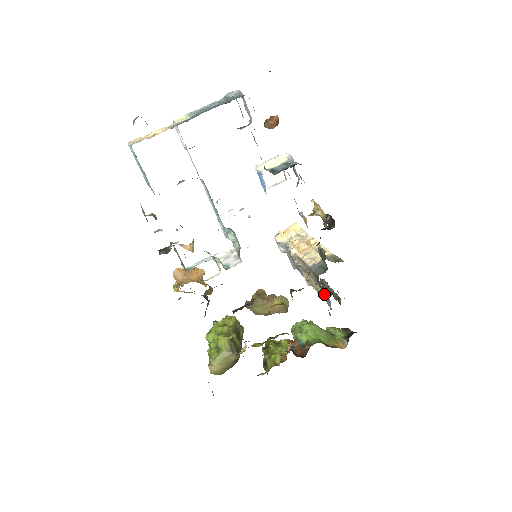
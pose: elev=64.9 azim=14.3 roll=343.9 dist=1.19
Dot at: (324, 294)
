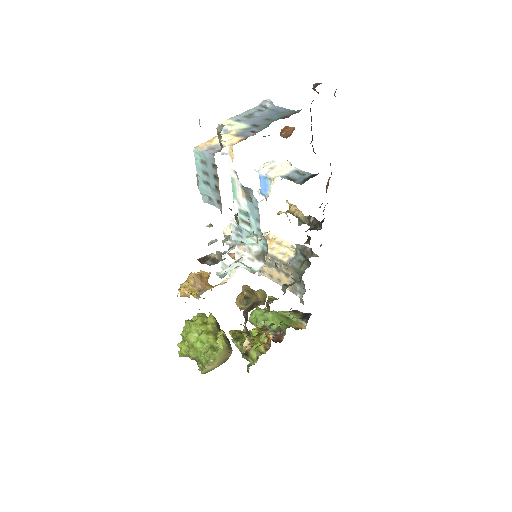
Dot at: (295, 284)
